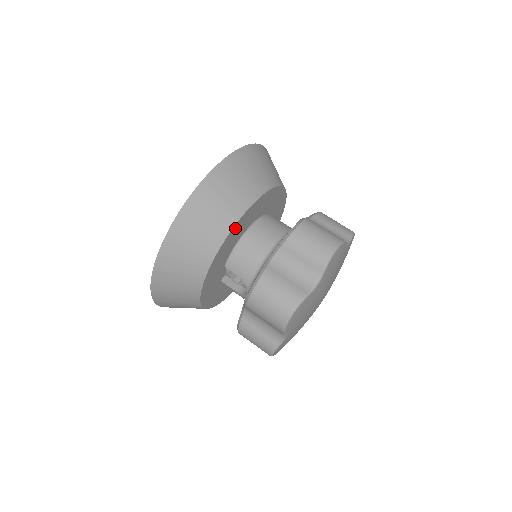
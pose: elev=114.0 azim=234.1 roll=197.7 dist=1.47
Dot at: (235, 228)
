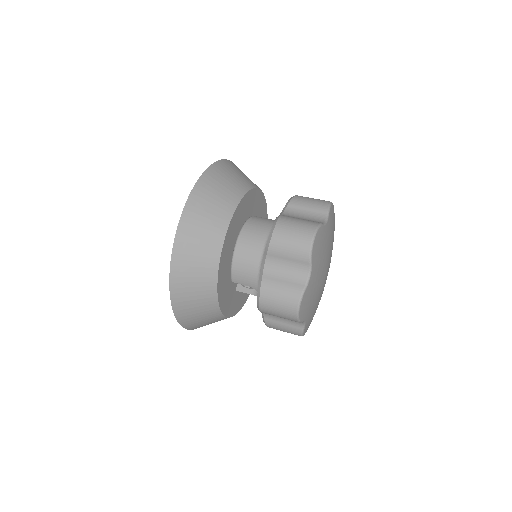
Dot at: (223, 254)
